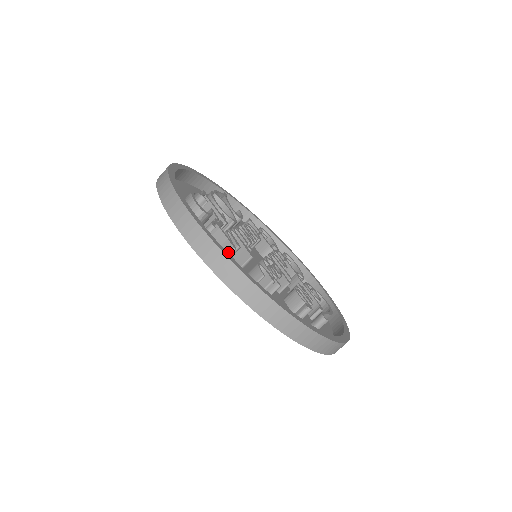
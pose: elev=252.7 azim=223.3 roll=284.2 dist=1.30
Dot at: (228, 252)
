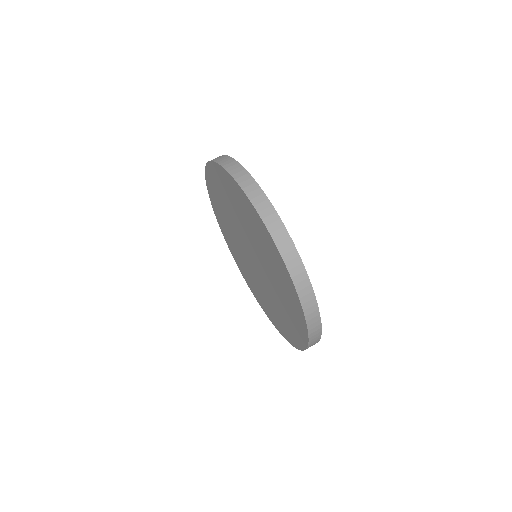
Dot at: occluded
